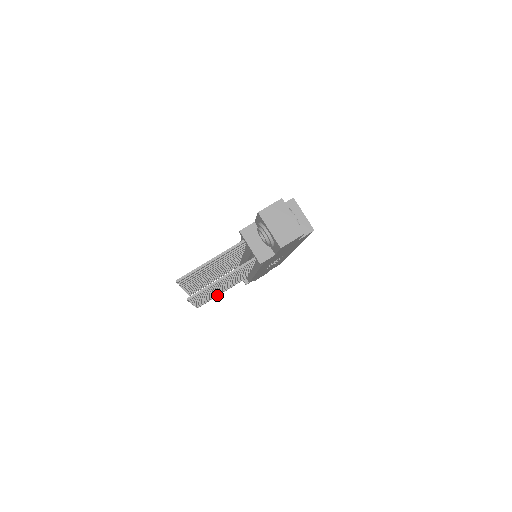
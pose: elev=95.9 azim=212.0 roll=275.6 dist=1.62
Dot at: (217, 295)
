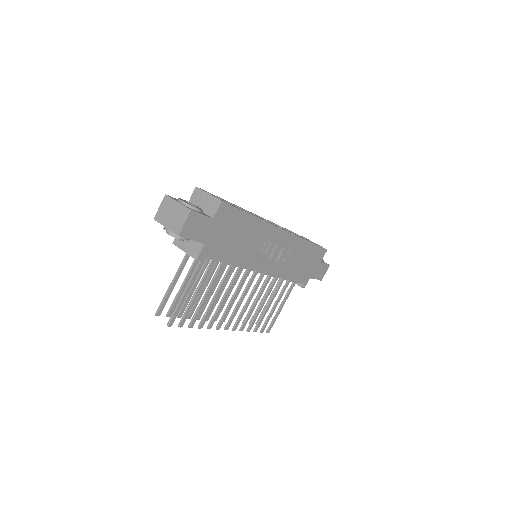
Dot at: (277, 312)
